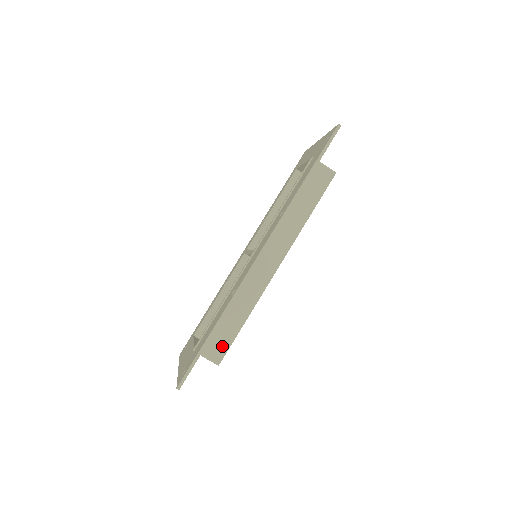
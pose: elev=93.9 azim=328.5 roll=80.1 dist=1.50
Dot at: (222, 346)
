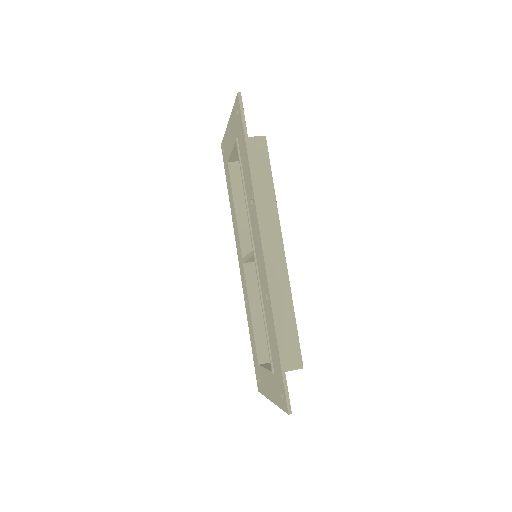
Dot at: (293, 350)
